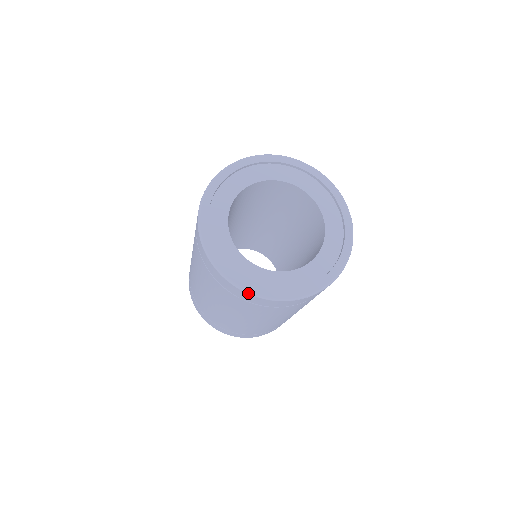
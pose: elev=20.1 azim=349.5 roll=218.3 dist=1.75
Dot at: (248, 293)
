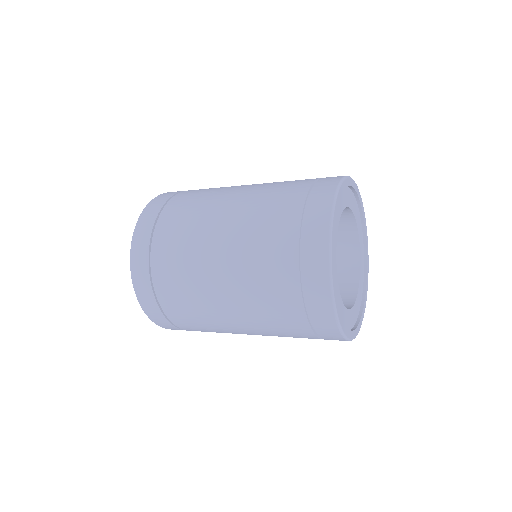
Dot at: (330, 273)
